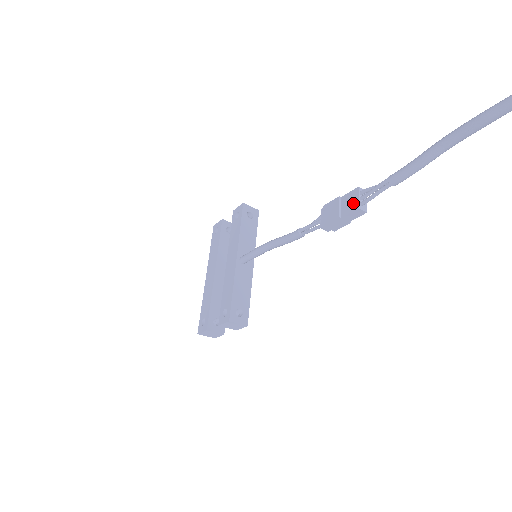
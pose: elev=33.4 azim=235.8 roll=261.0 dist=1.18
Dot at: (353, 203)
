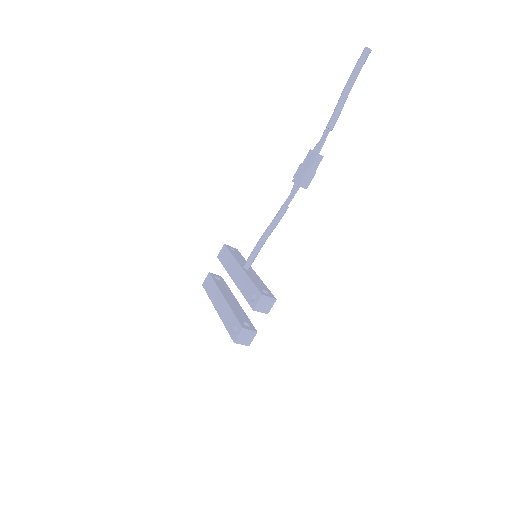
Dot at: (312, 156)
